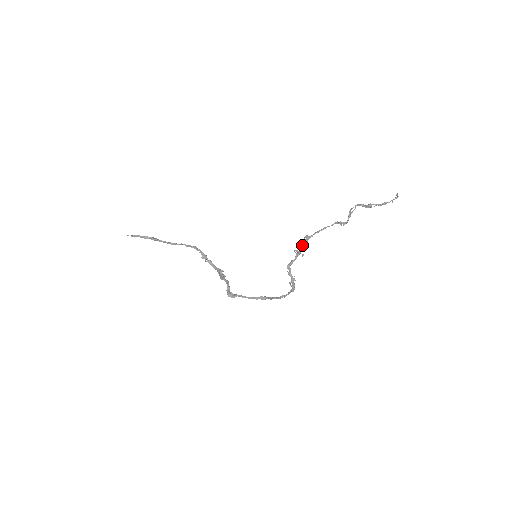
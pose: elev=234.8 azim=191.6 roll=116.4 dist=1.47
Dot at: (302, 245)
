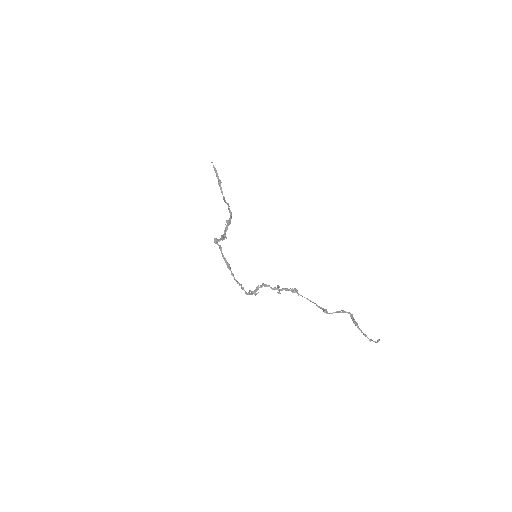
Dot at: (287, 289)
